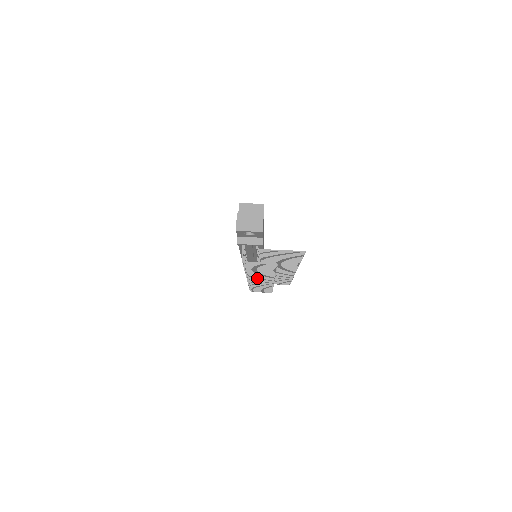
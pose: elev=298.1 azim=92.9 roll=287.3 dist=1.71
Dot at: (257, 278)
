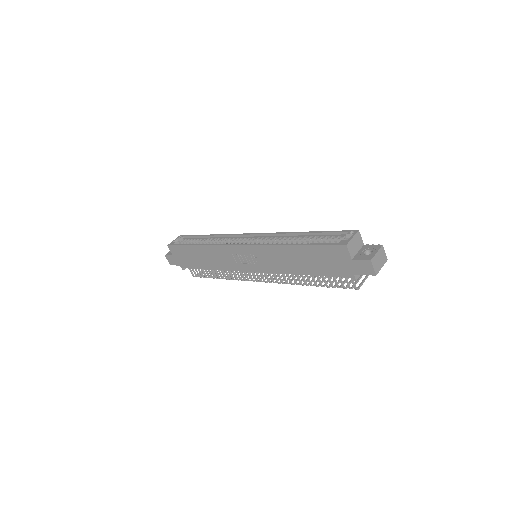
Dot at: occluded
